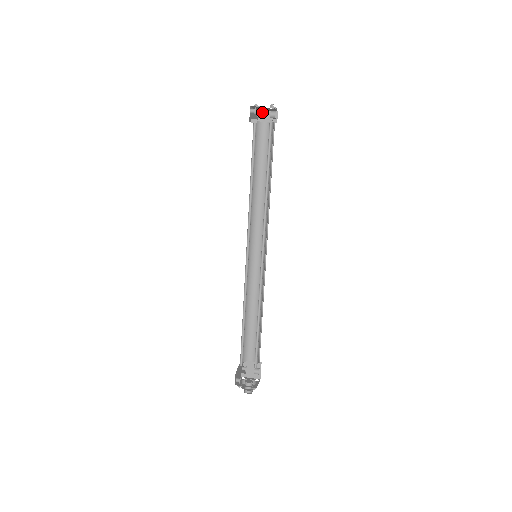
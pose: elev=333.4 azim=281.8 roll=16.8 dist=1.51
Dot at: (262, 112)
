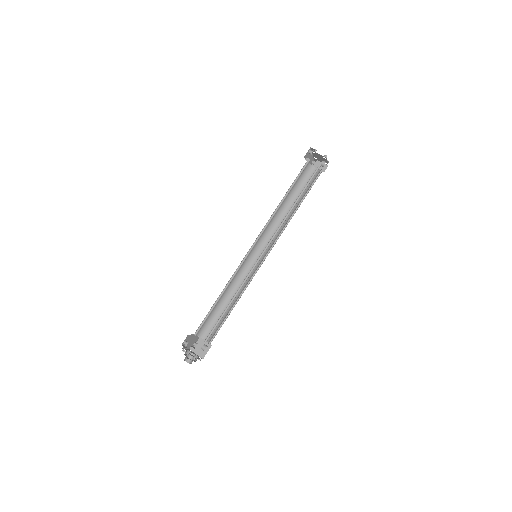
Dot at: (317, 161)
